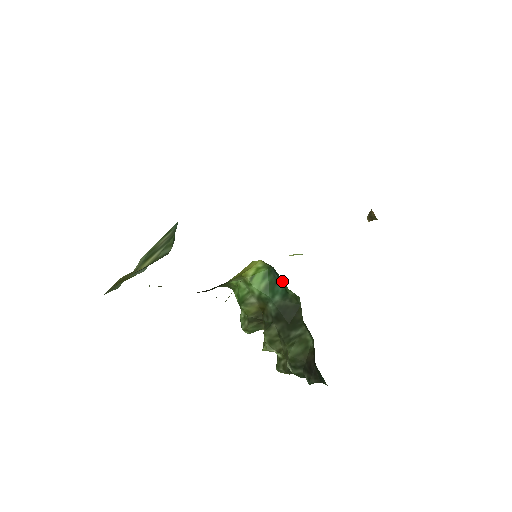
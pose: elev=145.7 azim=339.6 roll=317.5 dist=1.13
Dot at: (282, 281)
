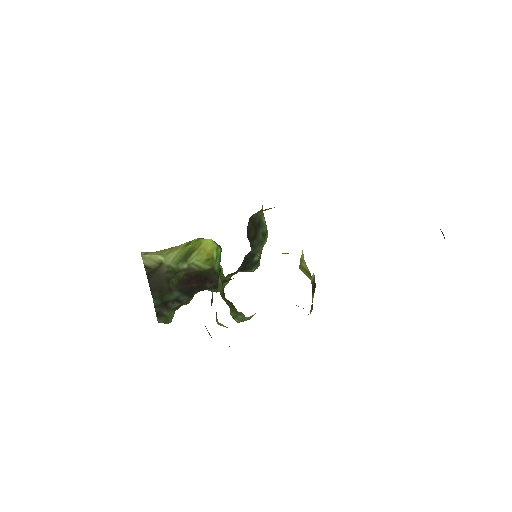
Dot at: occluded
